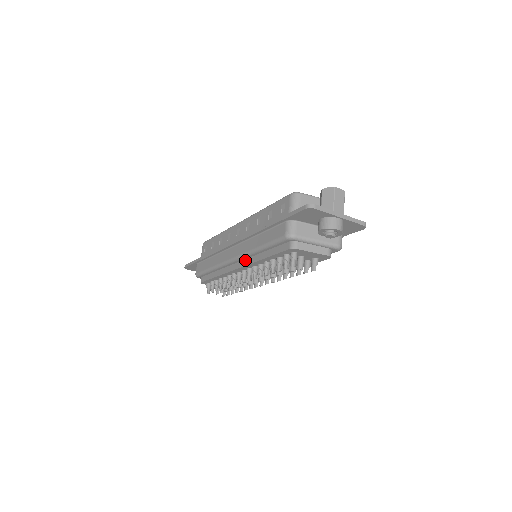
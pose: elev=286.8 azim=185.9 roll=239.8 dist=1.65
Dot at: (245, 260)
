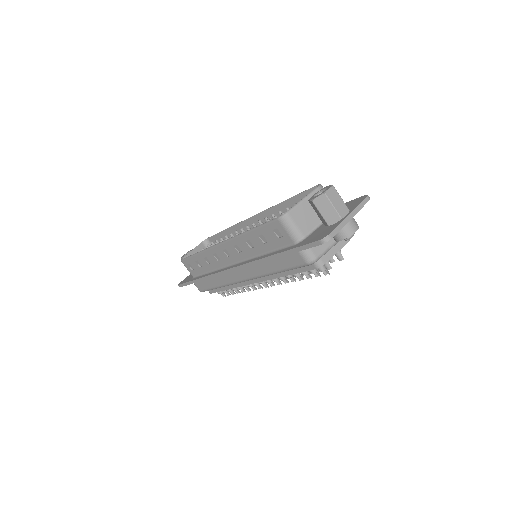
Dot at: occluded
